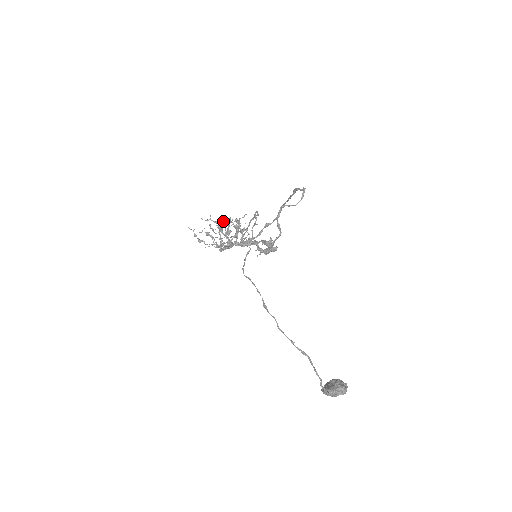
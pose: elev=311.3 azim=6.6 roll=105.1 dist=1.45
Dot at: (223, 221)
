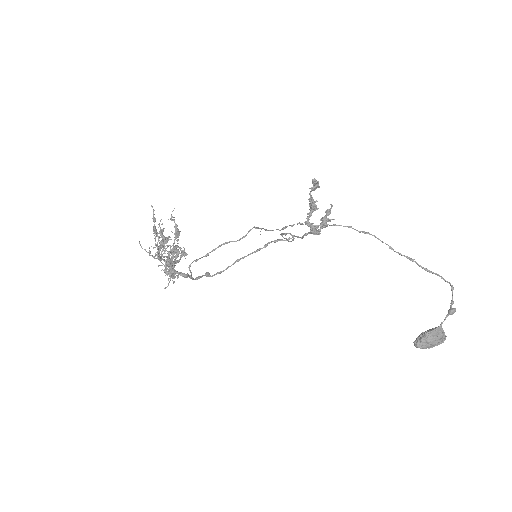
Dot at: occluded
